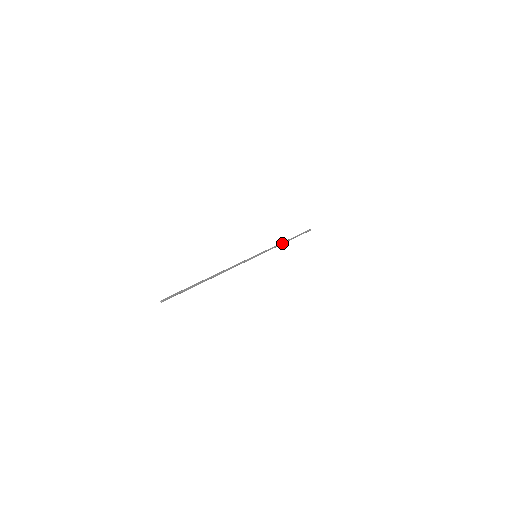
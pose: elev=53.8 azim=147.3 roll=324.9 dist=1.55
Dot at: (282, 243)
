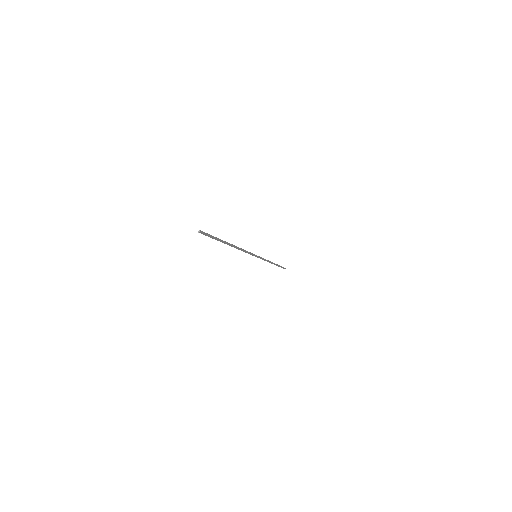
Dot at: (269, 262)
